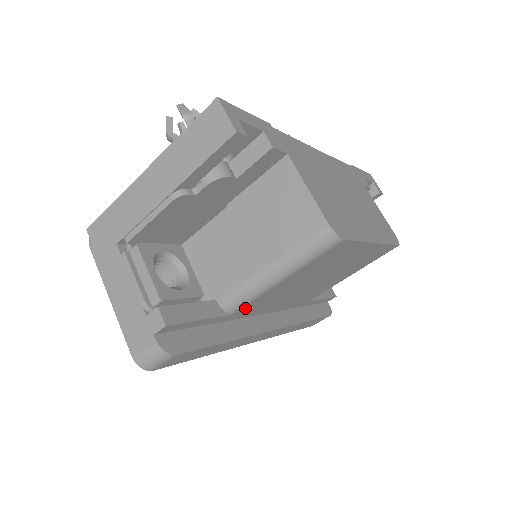
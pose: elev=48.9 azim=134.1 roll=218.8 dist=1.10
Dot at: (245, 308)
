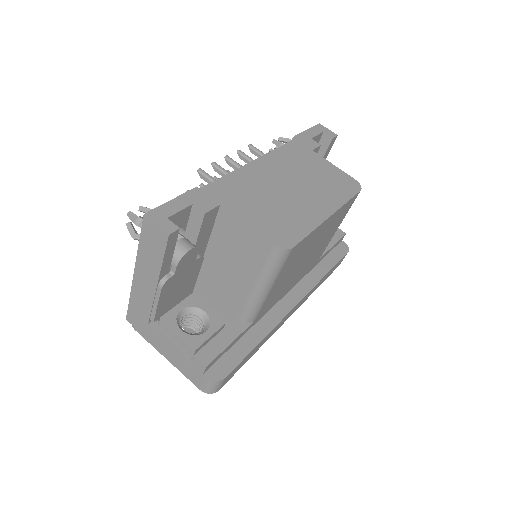
Dot at: (261, 312)
